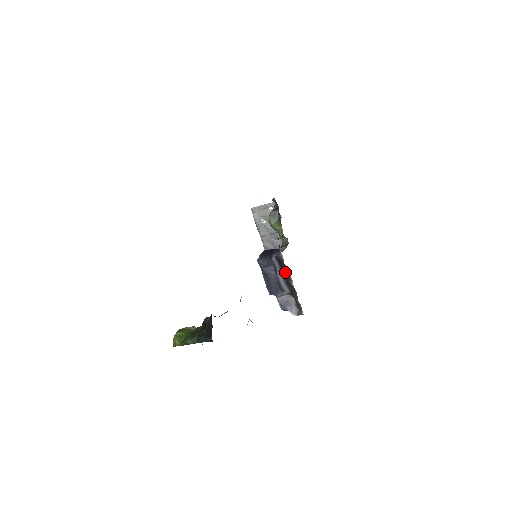
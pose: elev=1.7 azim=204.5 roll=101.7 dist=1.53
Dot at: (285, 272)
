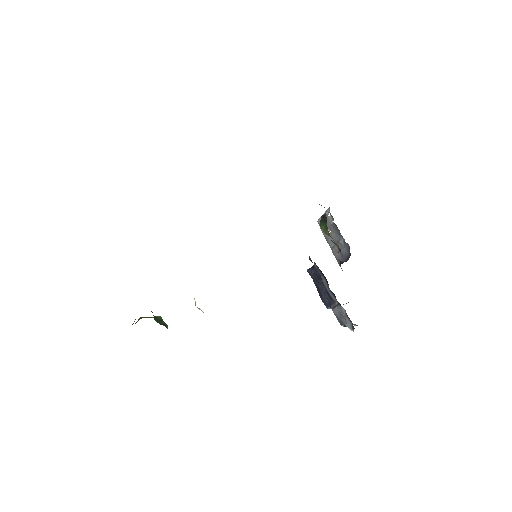
Dot at: (325, 277)
